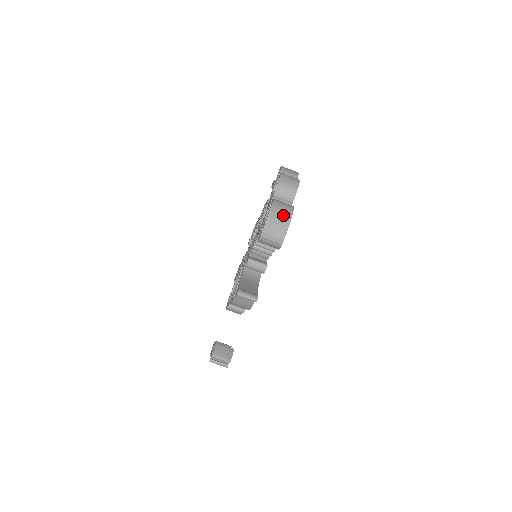
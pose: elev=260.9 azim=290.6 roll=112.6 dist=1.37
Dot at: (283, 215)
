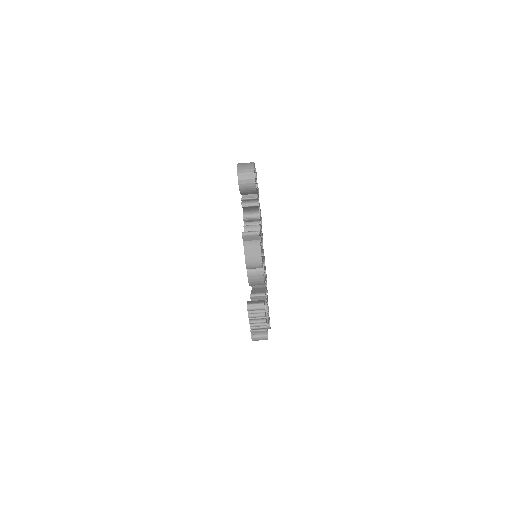
Dot at: (247, 163)
